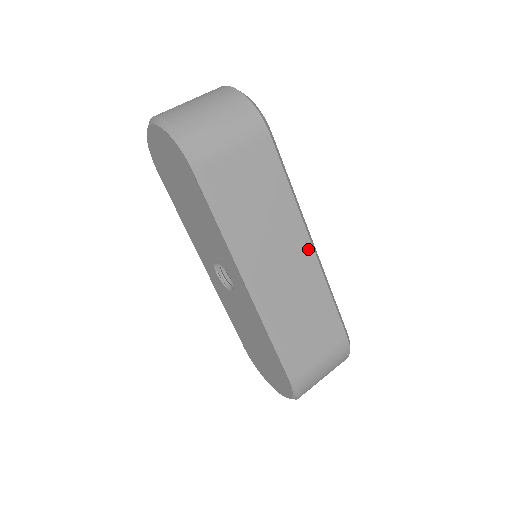
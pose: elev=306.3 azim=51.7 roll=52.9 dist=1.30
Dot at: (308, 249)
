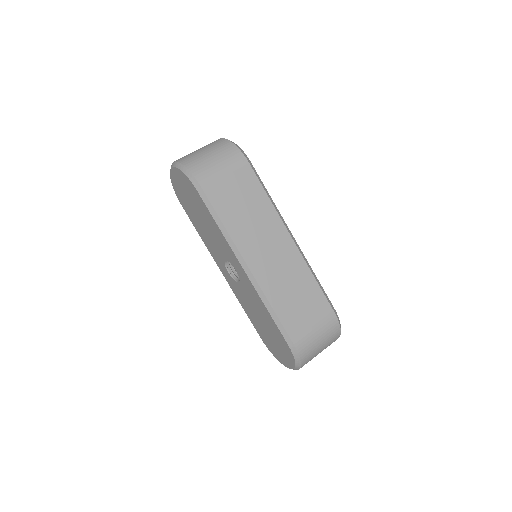
Dot at: (289, 241)
